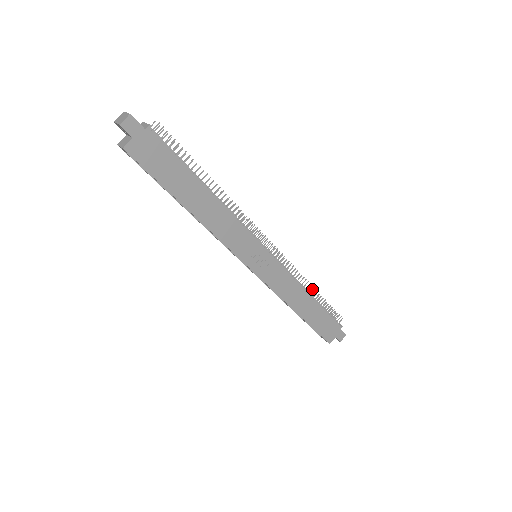
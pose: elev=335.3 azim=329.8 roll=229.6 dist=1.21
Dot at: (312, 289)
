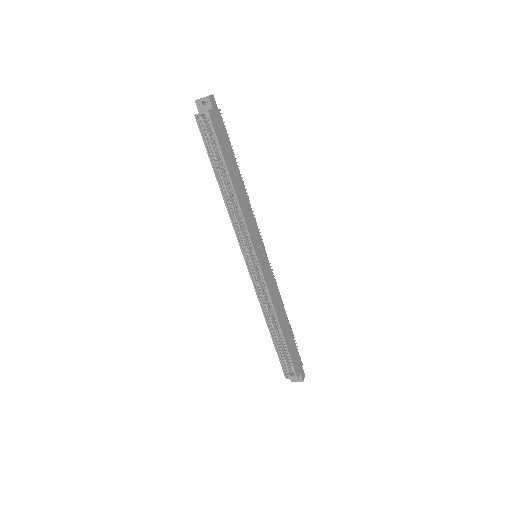
Dot at: (285, 311)
